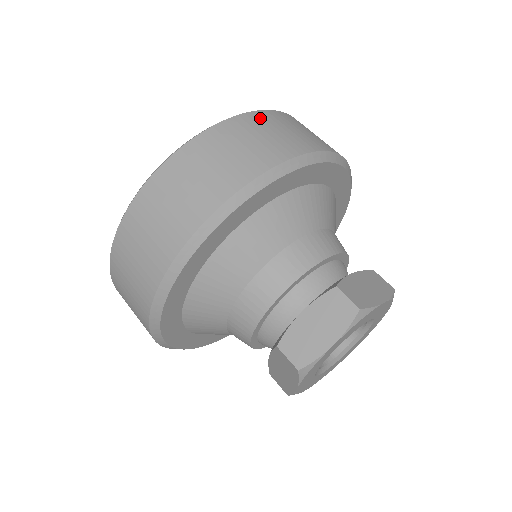
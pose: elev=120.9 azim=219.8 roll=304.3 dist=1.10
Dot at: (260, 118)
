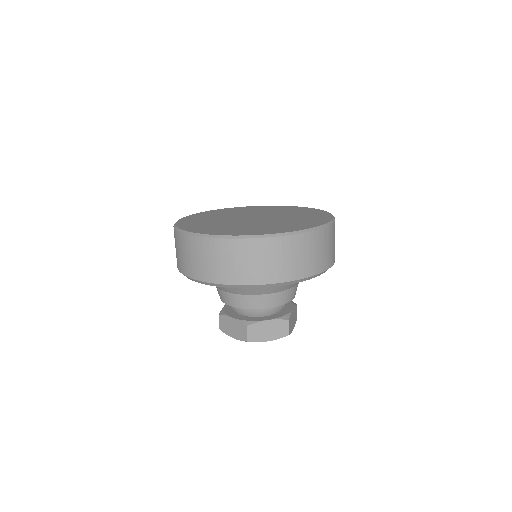
Dot at: (330, 232)
